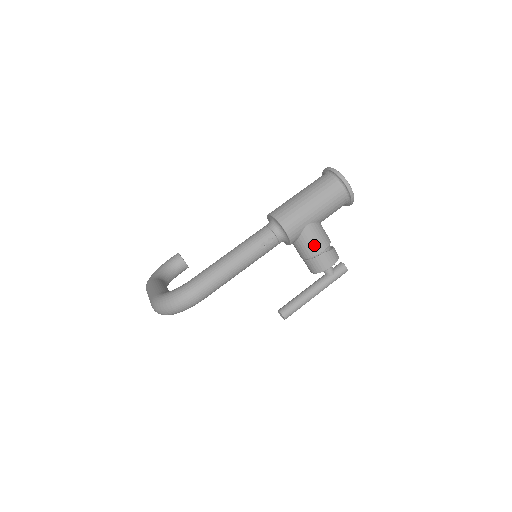
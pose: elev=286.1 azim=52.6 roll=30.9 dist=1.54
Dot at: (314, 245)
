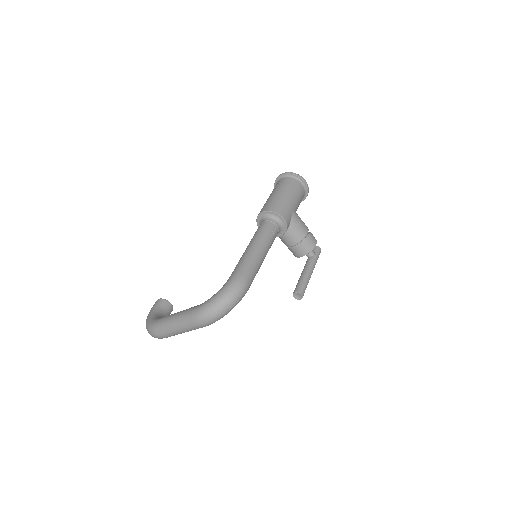
Dot at: (301, 228)
